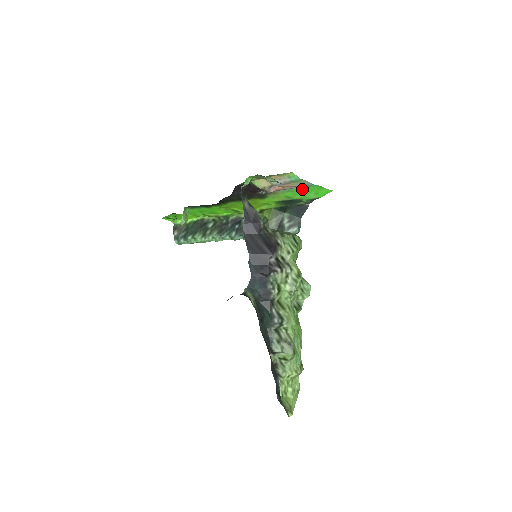
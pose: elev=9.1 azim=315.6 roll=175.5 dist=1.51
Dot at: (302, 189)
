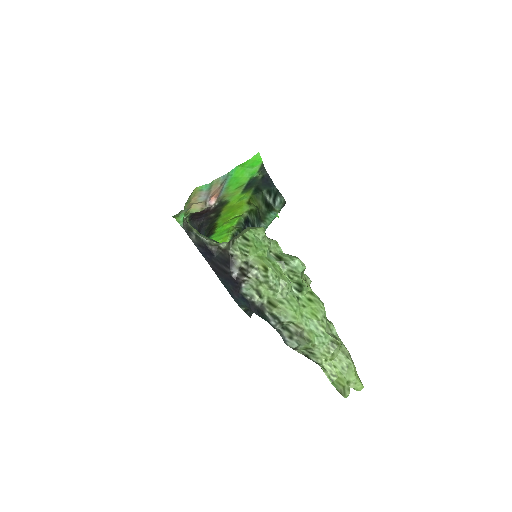
Dot at: (231, 179)
